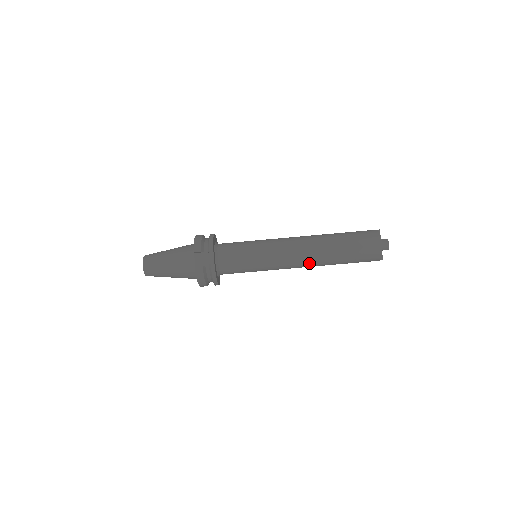
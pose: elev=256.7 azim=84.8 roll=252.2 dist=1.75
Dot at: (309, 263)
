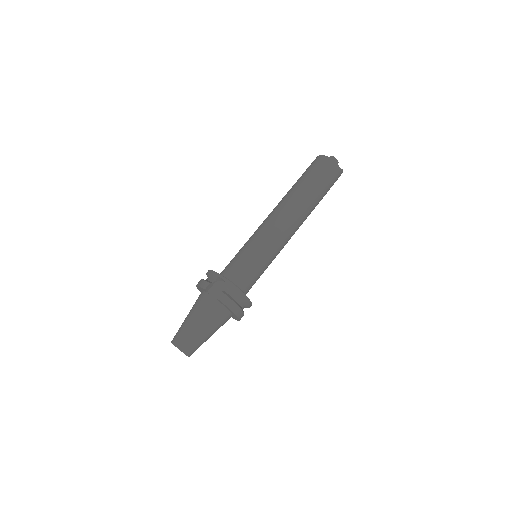
Dot at: (297, 218)
